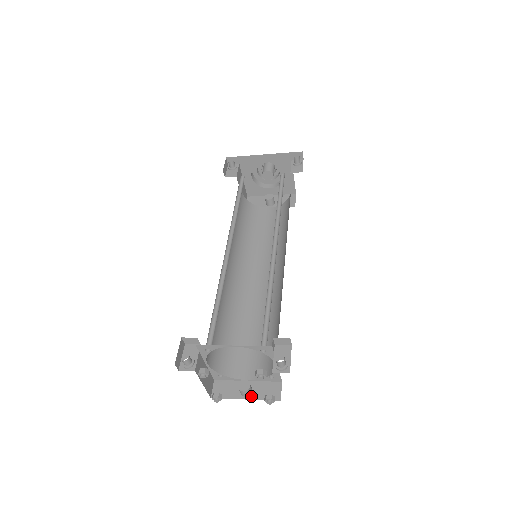
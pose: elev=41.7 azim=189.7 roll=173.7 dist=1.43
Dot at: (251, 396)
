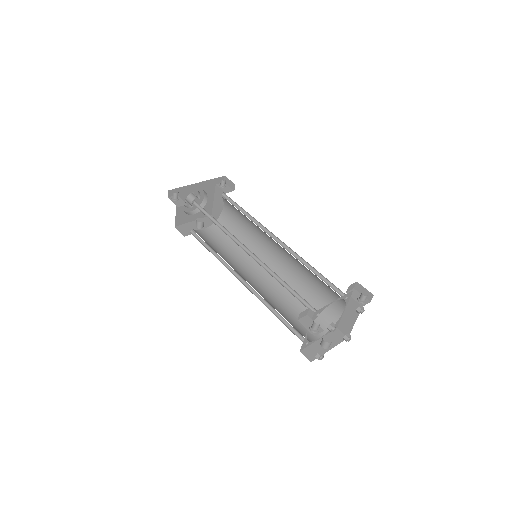
Dot at: (331, 346)
